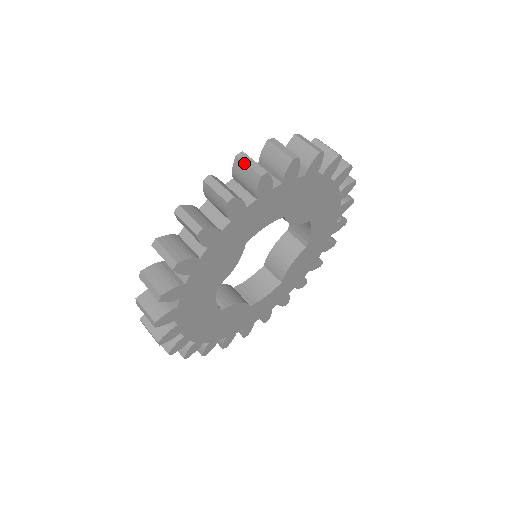
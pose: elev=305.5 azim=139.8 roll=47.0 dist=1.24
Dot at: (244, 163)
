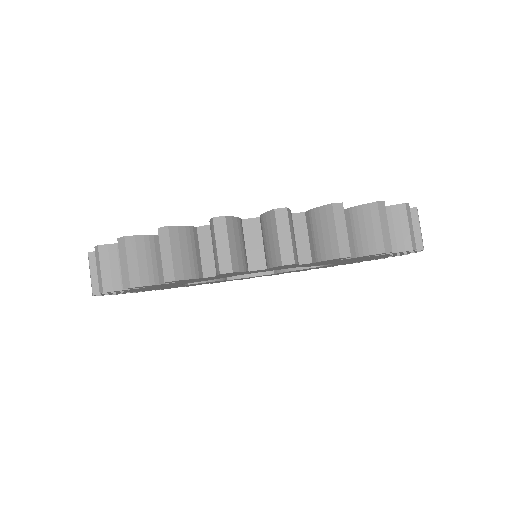
Dot at: (276, 229)
